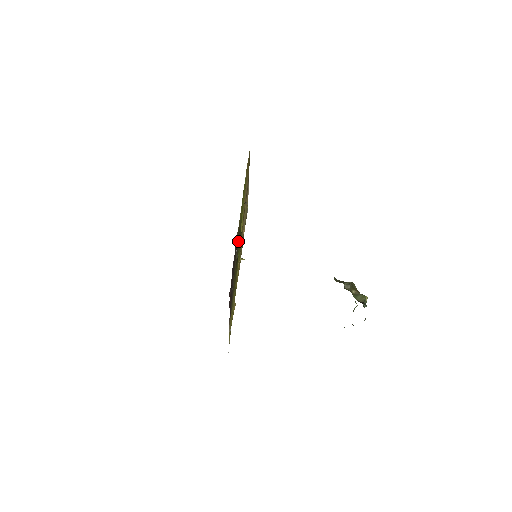
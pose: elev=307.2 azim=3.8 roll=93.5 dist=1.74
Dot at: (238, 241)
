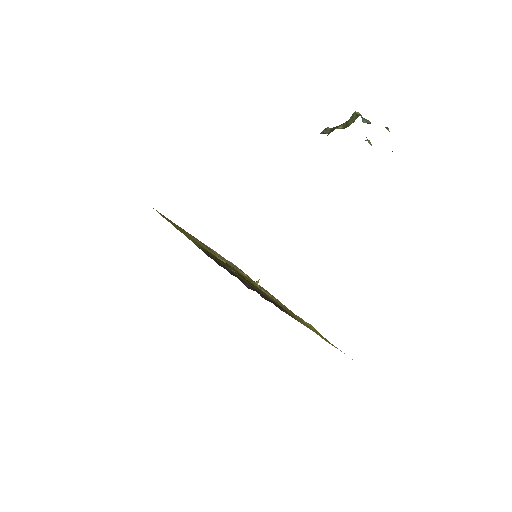
Dot at: (221, 262)
